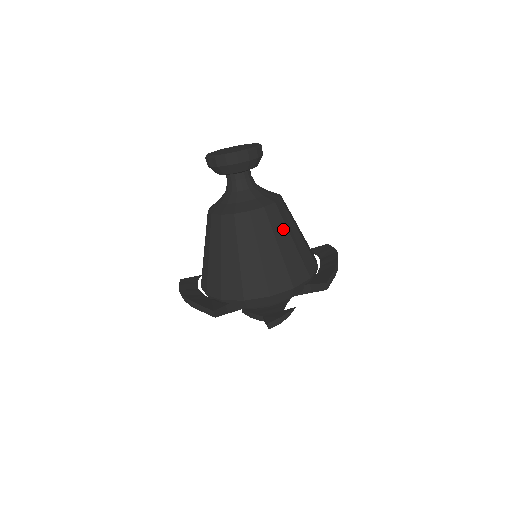
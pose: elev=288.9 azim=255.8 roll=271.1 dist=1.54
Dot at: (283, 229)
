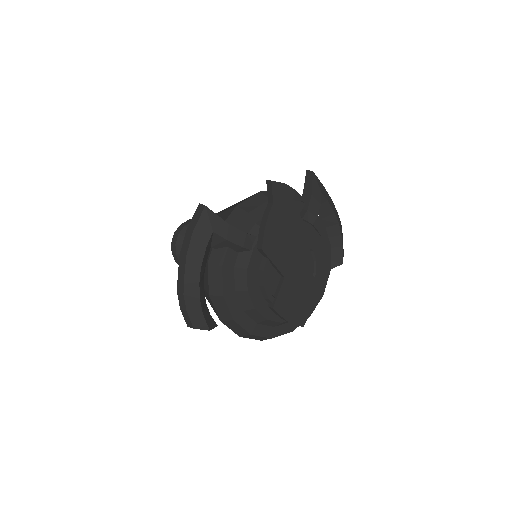
Dot at: occluded
